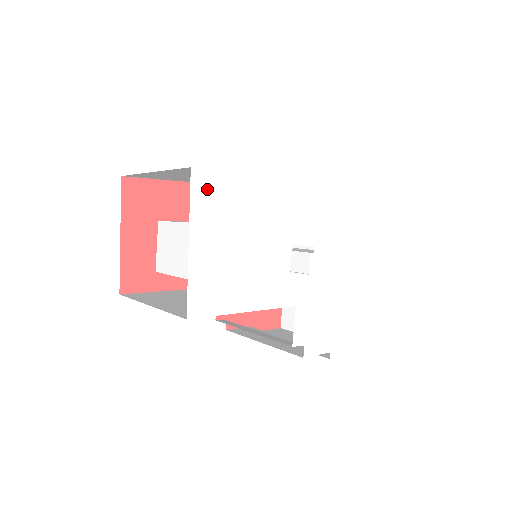
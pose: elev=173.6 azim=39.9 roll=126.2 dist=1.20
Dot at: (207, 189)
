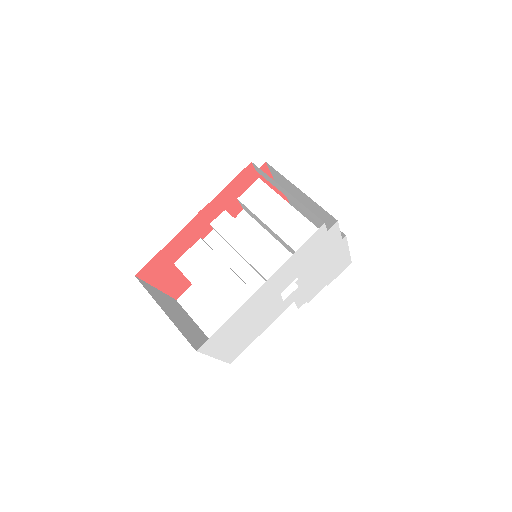
Dot at: (211, 343)
